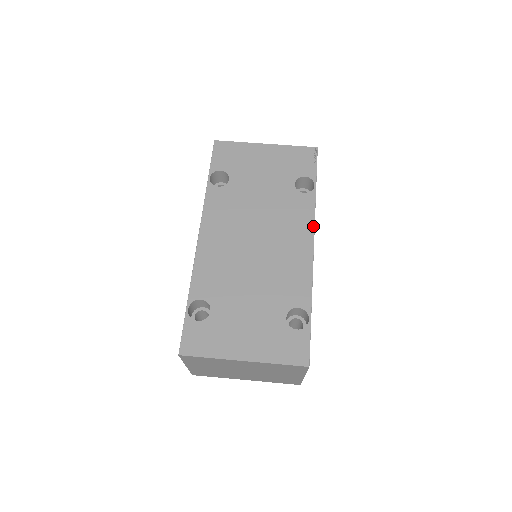
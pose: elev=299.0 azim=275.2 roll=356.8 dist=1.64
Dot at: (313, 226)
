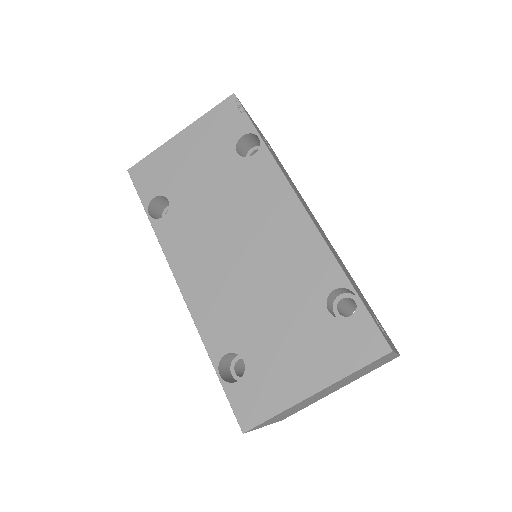
Dot at: (287, 184)
